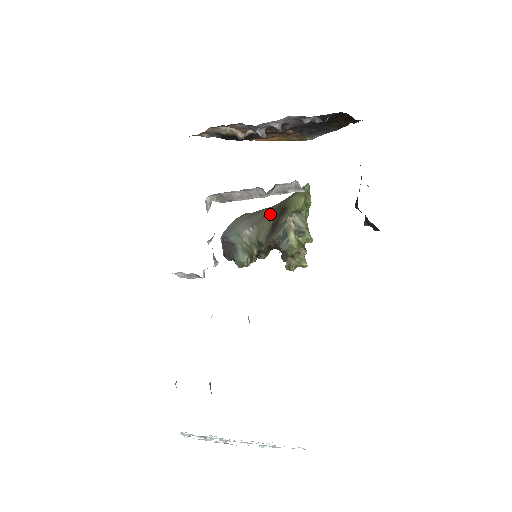
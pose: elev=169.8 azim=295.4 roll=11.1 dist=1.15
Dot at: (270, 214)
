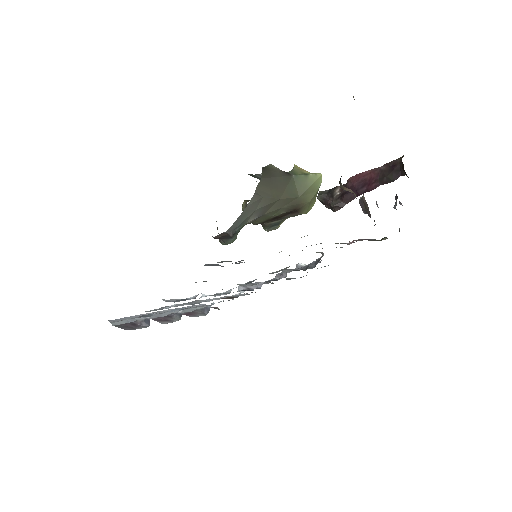
Dot at: (281, 209)
